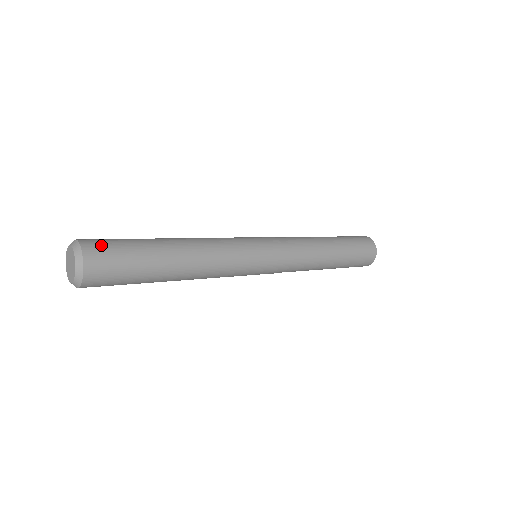
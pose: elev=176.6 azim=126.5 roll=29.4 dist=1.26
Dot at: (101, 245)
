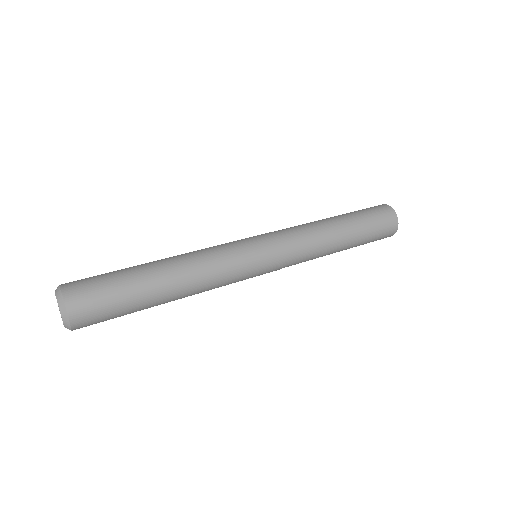
Dot at: (82, 285)
